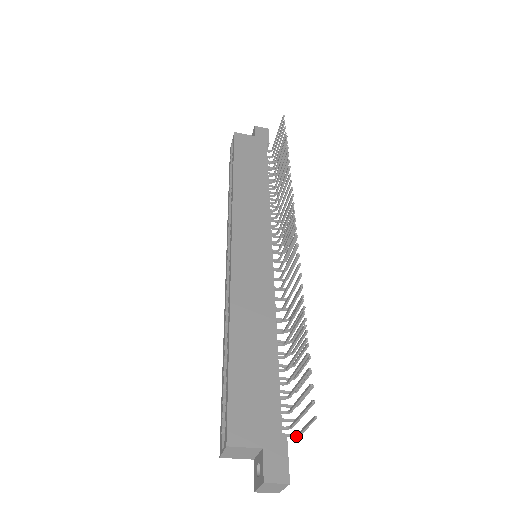
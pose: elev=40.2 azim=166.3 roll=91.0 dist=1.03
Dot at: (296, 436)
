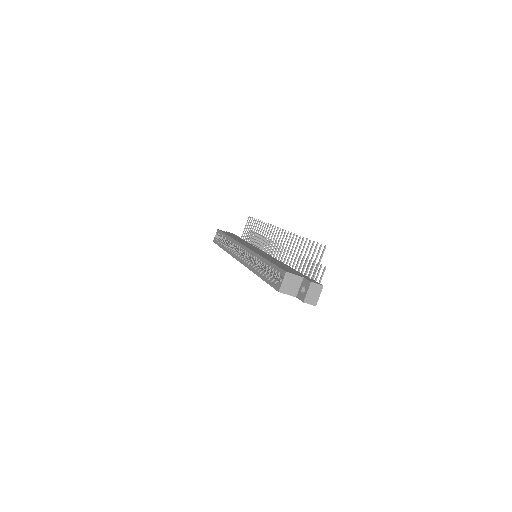
Dot at: occluded
